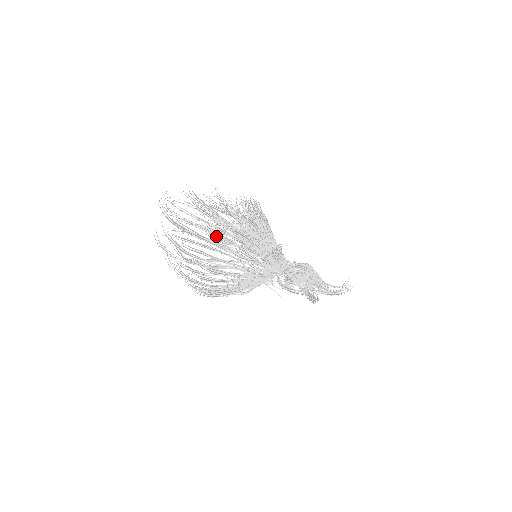
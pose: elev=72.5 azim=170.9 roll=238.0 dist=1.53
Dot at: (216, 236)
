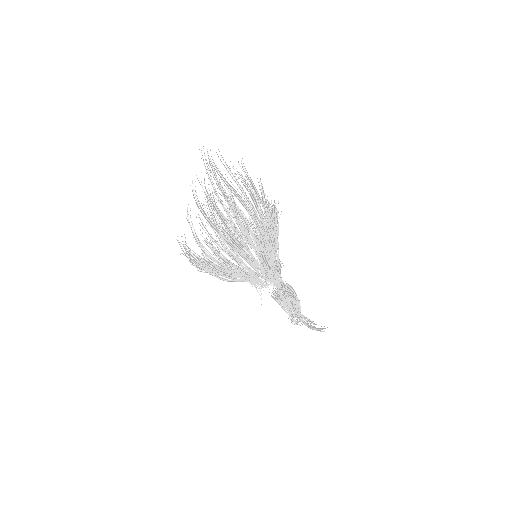
Dot at: (257, 224)
